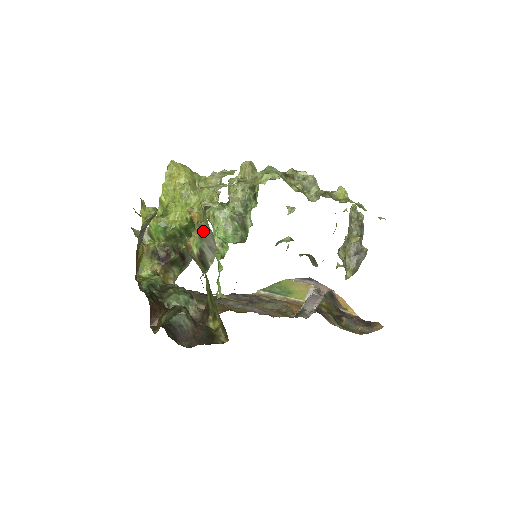
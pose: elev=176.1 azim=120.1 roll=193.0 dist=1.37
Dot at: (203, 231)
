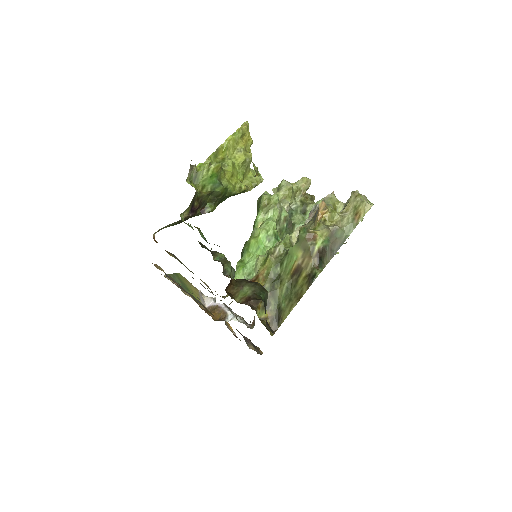
Dot at: (337, 234)
